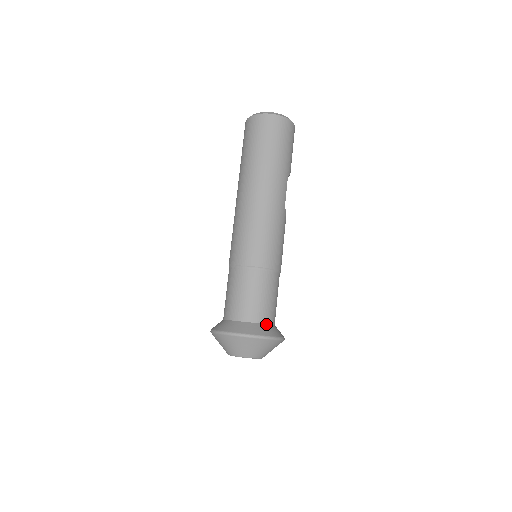
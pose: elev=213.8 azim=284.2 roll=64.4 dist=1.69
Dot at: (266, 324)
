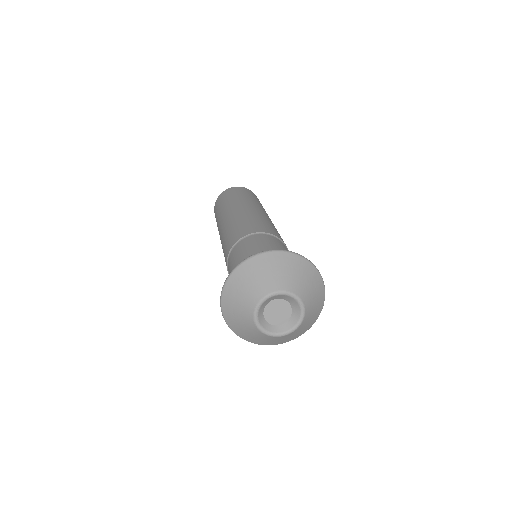
Dot at: occluded
